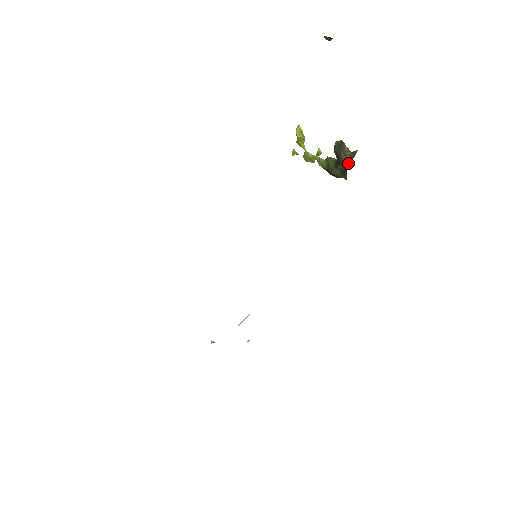
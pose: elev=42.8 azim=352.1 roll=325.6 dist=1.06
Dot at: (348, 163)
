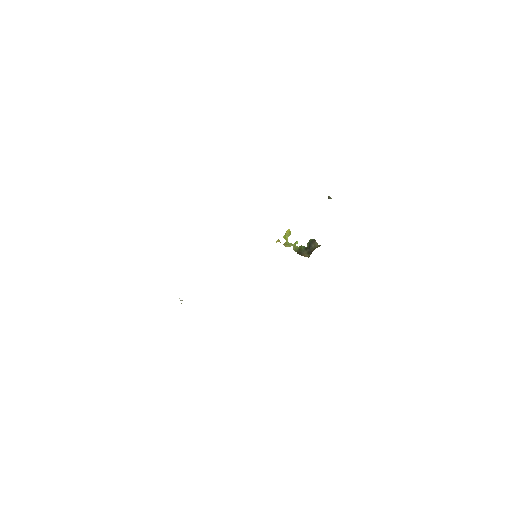
Dot at: (315, 248)
